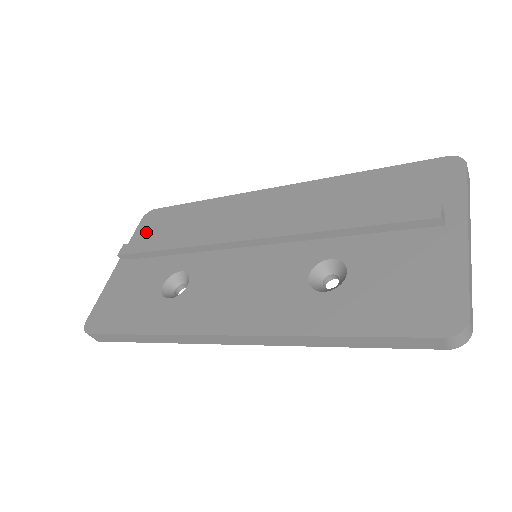
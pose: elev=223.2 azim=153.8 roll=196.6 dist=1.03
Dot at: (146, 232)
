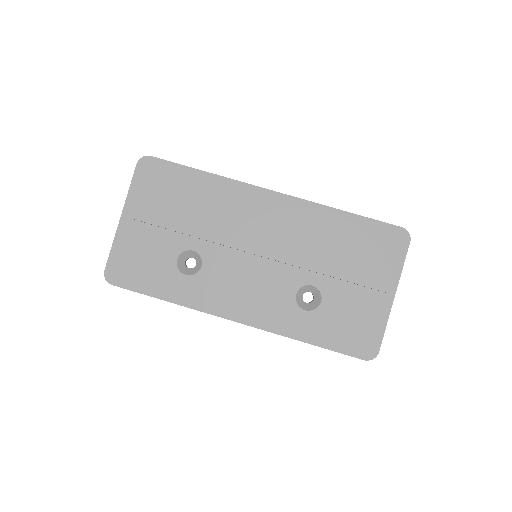
Dot at: (147, 186)
